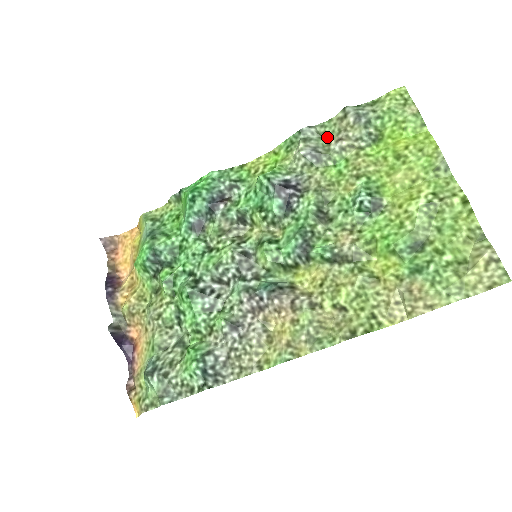
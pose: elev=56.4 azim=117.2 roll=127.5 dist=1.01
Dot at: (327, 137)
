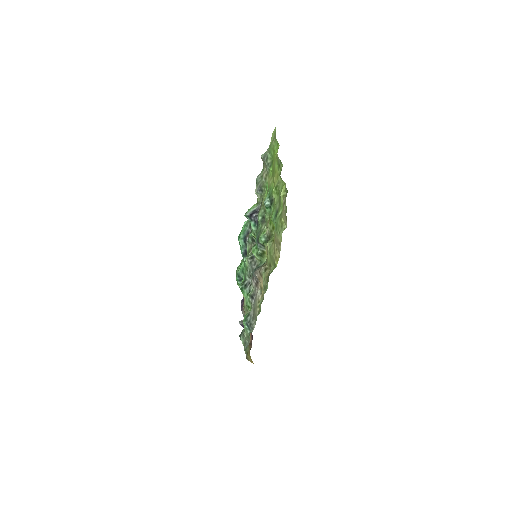
Dot at: occluded
